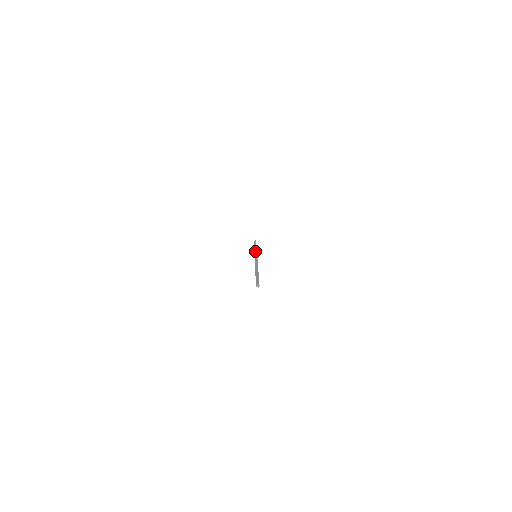
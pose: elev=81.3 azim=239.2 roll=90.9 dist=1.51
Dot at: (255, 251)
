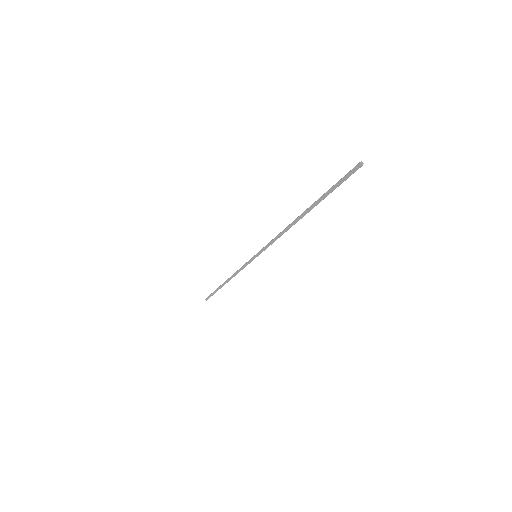
Dot at: (244, 264)
